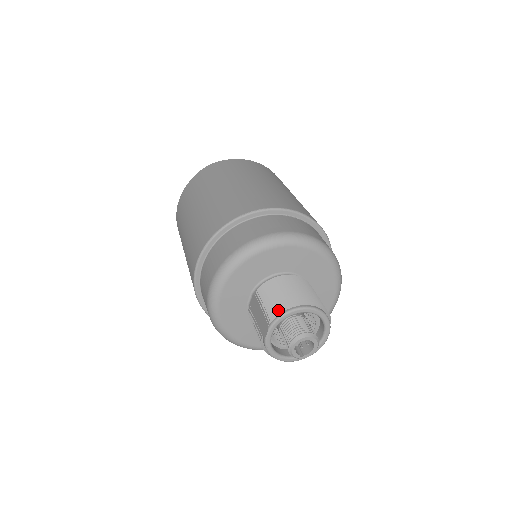
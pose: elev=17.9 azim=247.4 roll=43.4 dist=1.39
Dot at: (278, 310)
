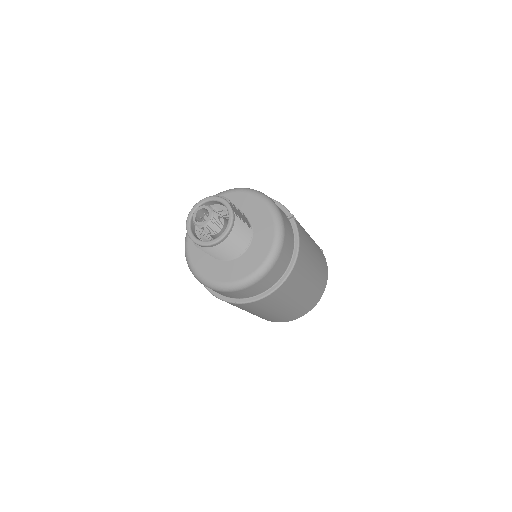
Dot at: occluded
